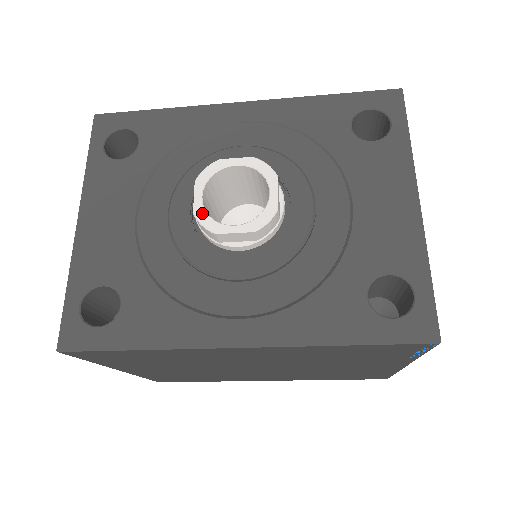
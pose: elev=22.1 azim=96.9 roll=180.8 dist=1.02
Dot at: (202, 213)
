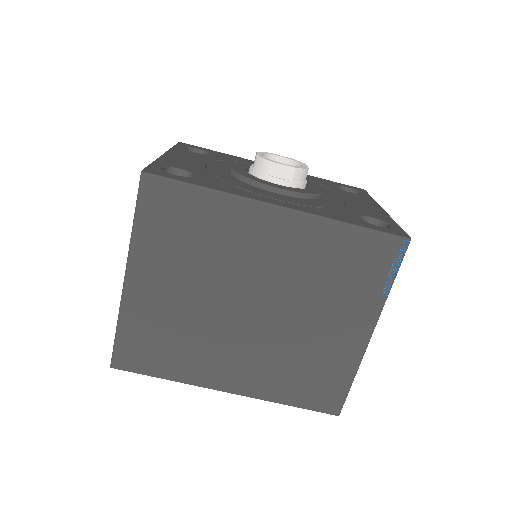
Dot at: (262, 156)
